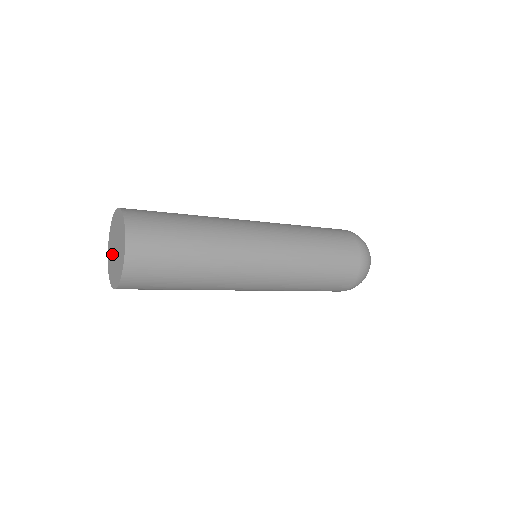
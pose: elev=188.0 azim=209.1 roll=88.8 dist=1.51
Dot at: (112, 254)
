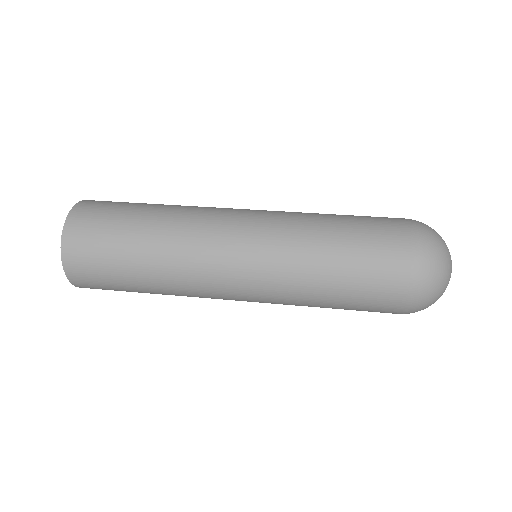
Dot at: occluded
